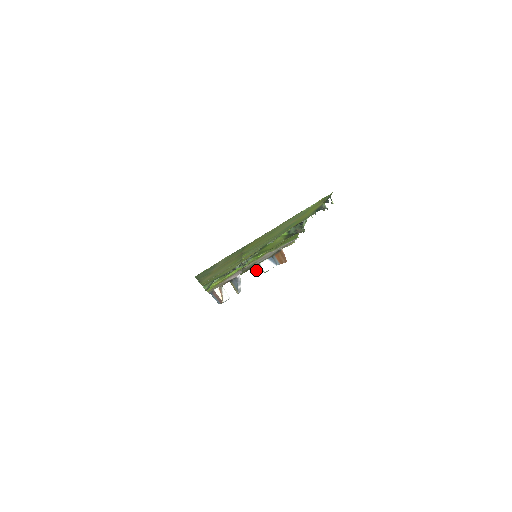
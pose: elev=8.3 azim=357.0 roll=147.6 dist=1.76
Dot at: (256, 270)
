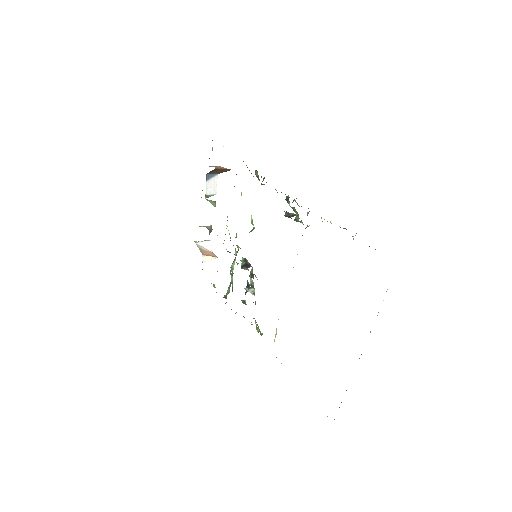
Dot at: occluded
